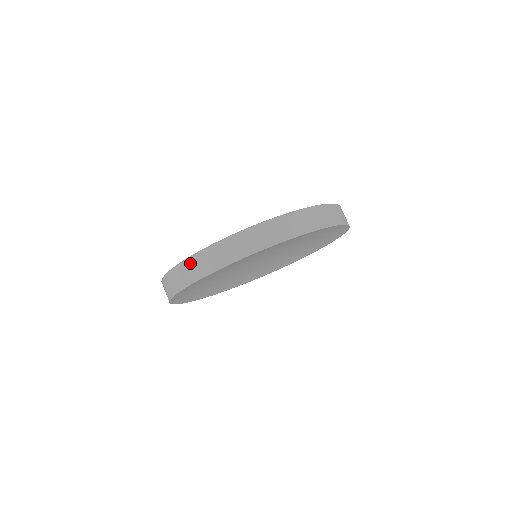
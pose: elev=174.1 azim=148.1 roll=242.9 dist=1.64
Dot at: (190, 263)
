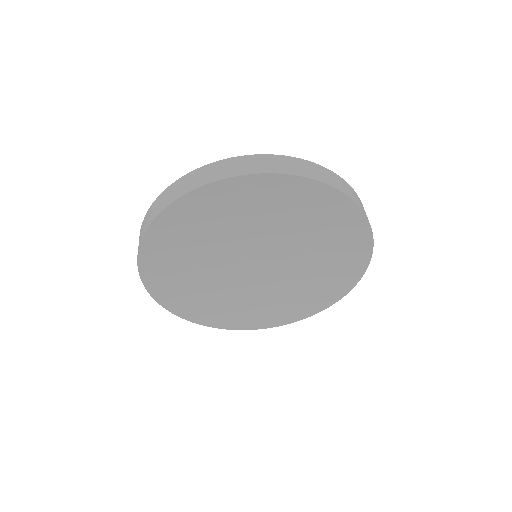
Dot at: (144, 220)
